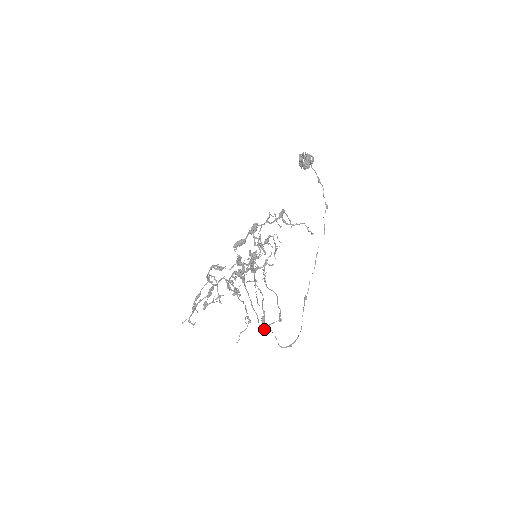
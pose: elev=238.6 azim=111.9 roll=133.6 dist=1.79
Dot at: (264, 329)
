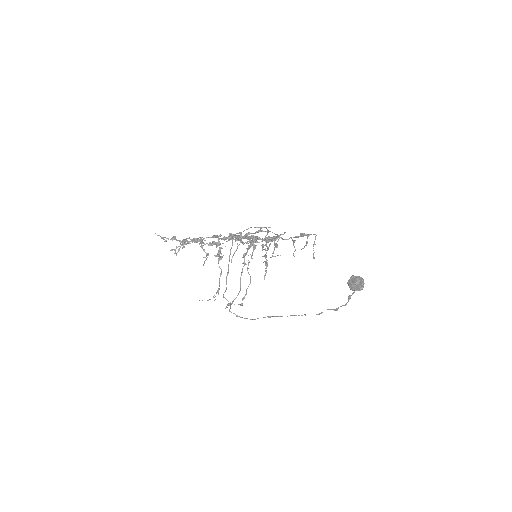
Dot at: (226, 307)
